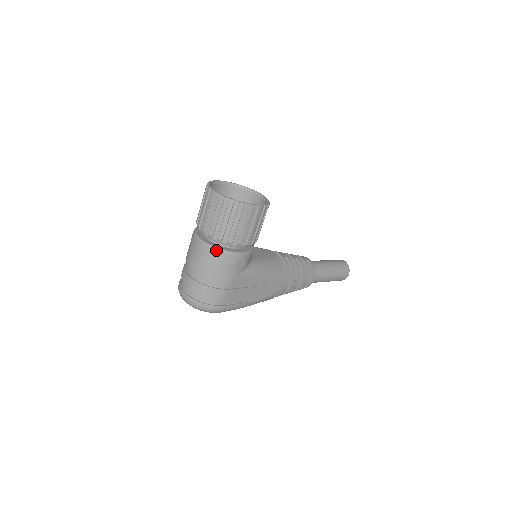
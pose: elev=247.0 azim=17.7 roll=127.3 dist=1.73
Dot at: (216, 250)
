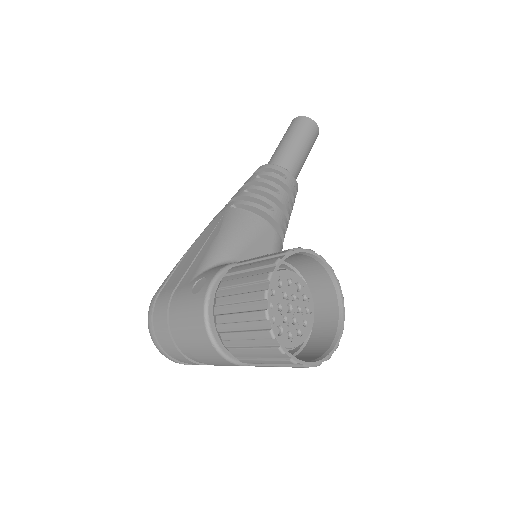
Dot at: occluded
